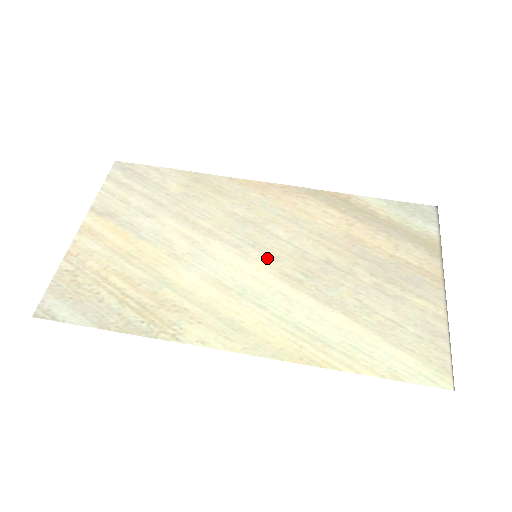
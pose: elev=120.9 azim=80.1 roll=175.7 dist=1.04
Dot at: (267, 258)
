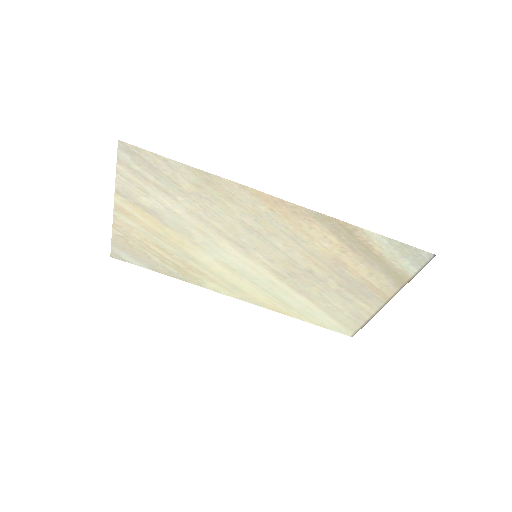
Dot at: (264, 259)
